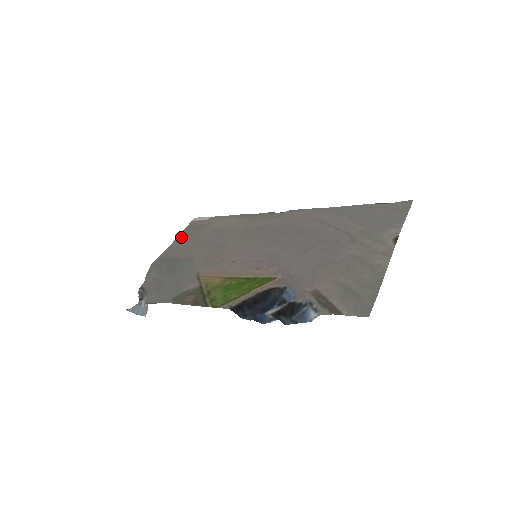
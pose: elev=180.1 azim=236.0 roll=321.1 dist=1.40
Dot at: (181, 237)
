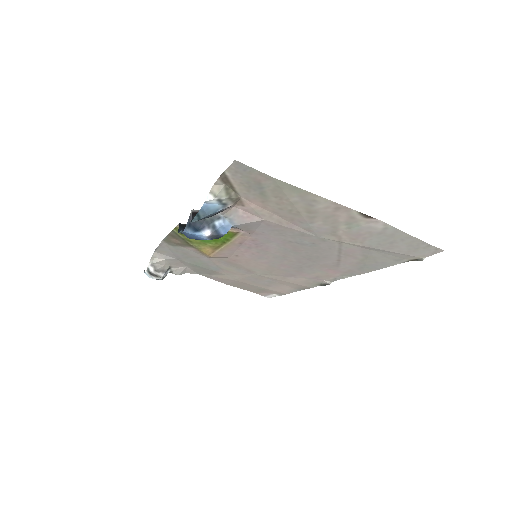
Dot at: (241, 287)
